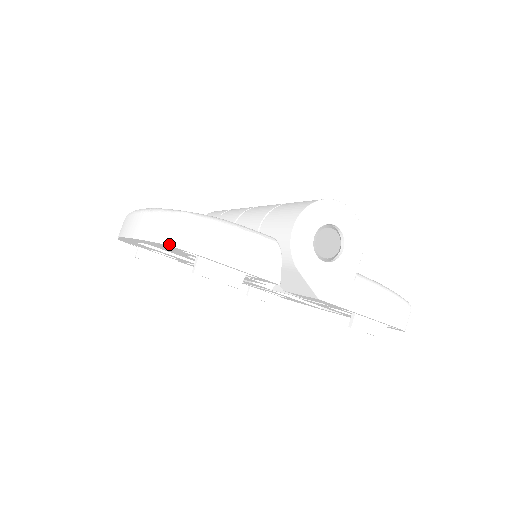
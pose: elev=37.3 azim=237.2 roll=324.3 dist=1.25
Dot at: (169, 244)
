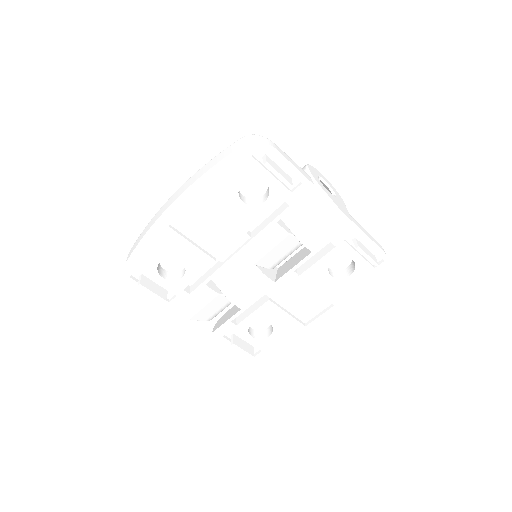
Dot at: (248, 142)
